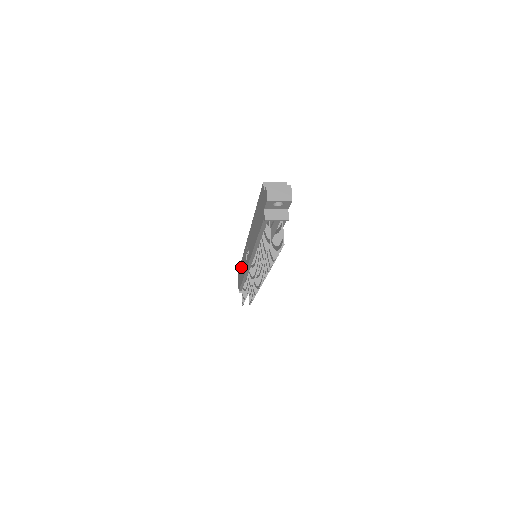
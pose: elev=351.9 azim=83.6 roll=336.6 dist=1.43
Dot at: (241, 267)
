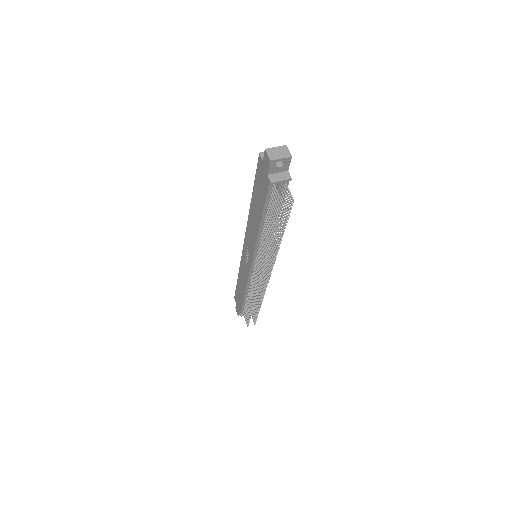
Dot at: (239, 284)
